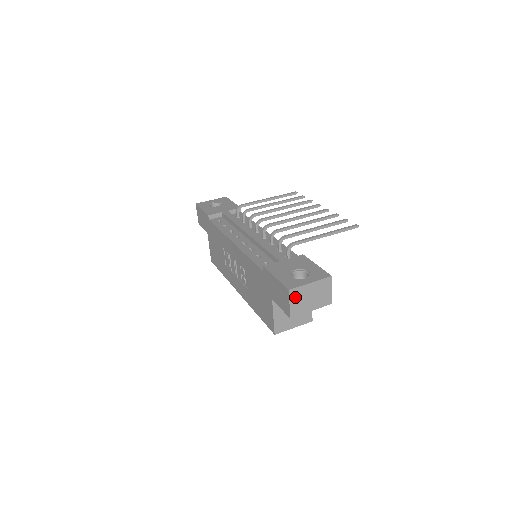
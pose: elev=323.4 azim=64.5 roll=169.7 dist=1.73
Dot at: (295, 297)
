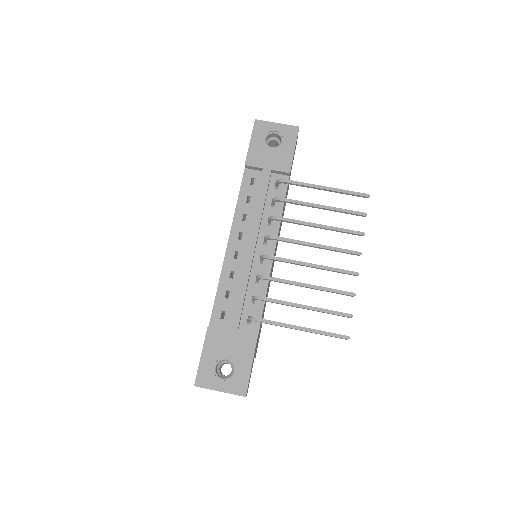
Dot at: occluded
